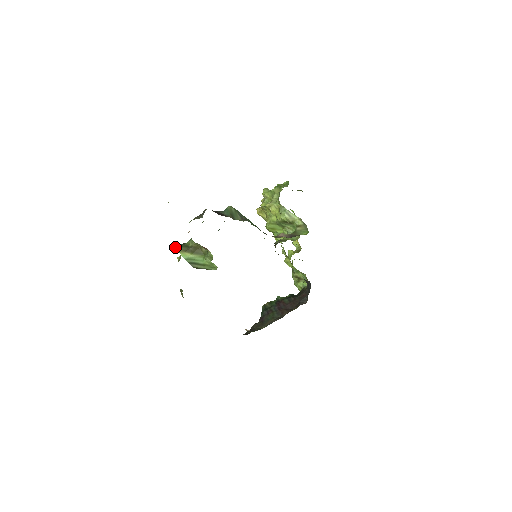
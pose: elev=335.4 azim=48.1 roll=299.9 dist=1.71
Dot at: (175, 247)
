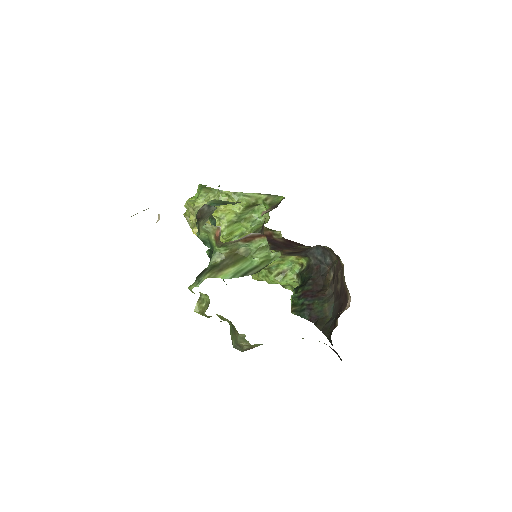
Dot at: (199, 281)
